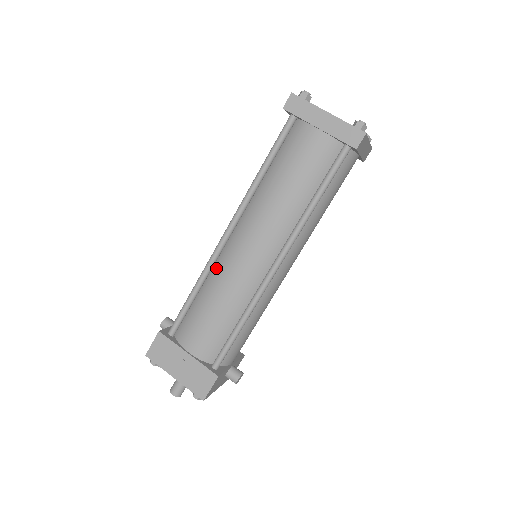
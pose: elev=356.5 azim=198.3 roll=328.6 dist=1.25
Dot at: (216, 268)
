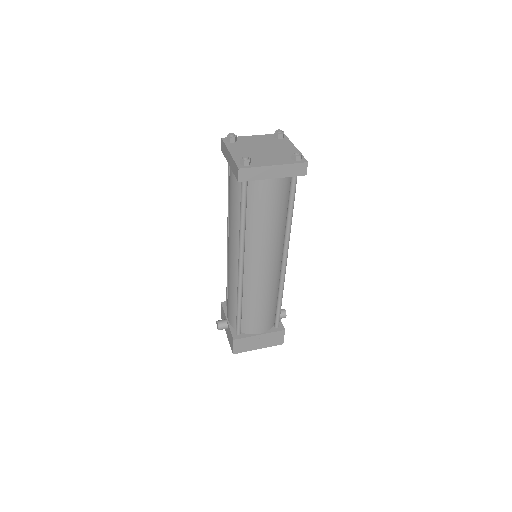
Dot at: (246, 288)
